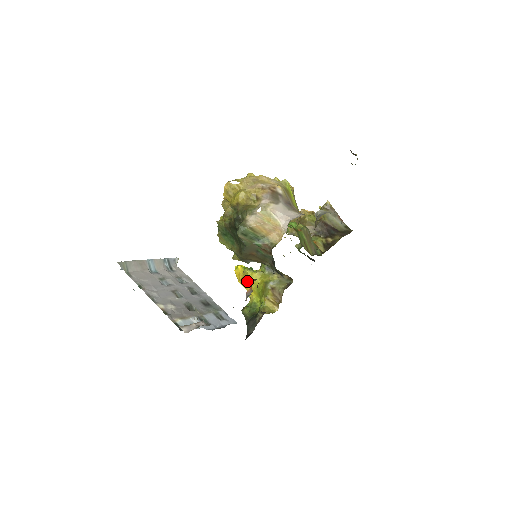
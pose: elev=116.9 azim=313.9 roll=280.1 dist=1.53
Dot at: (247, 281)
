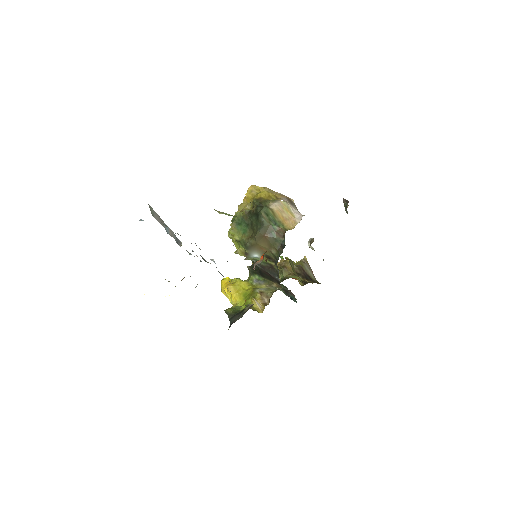
Dot at: (235, 287)
